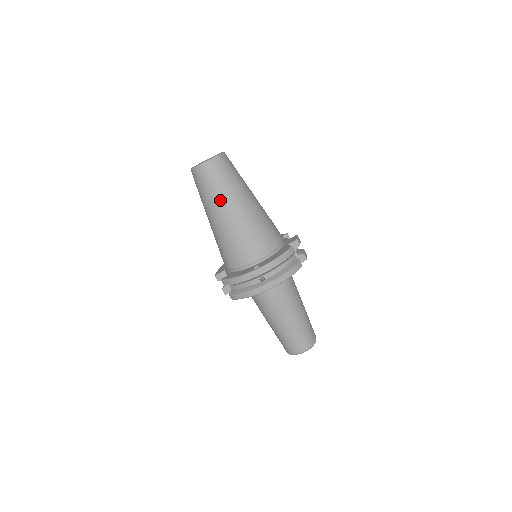
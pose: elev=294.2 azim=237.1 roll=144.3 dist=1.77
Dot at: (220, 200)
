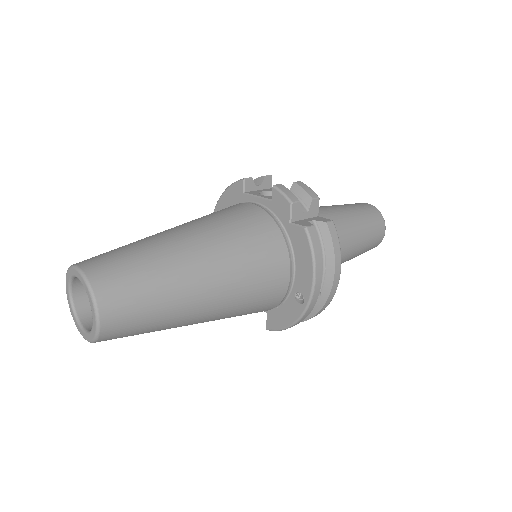
Dot at: (176, 320)
